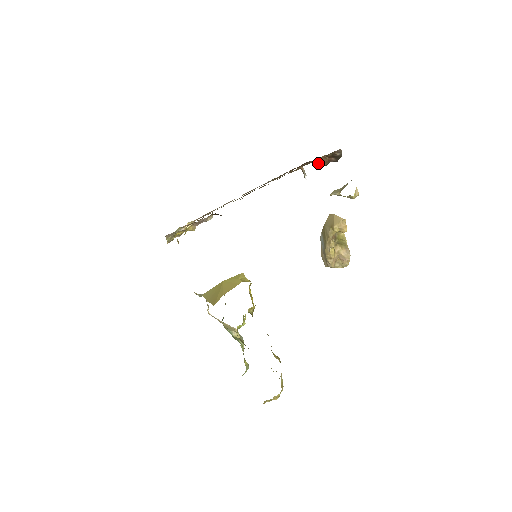
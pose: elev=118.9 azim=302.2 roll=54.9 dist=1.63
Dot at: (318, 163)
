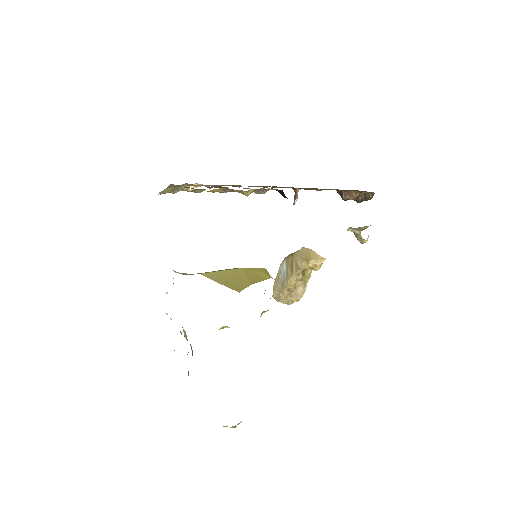
Dot at: (343, 194)
